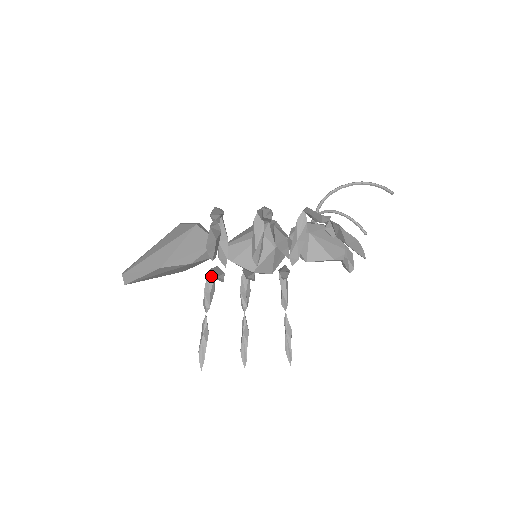
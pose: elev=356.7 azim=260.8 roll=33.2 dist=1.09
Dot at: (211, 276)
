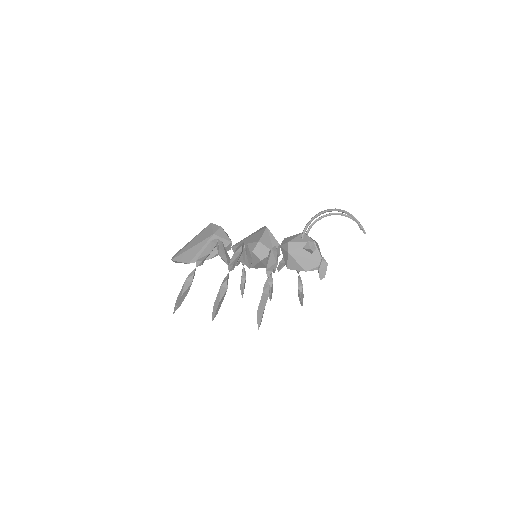
Dot at: occluded
